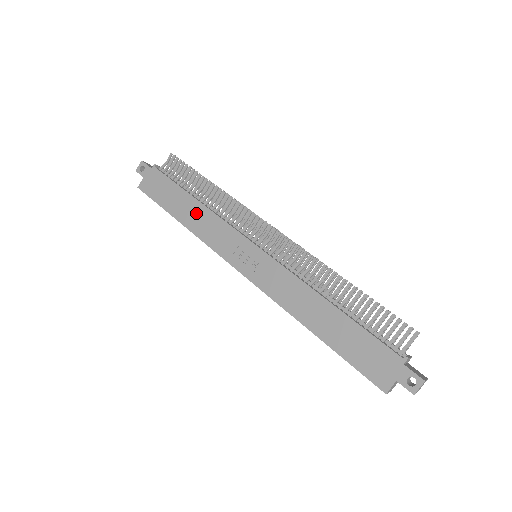
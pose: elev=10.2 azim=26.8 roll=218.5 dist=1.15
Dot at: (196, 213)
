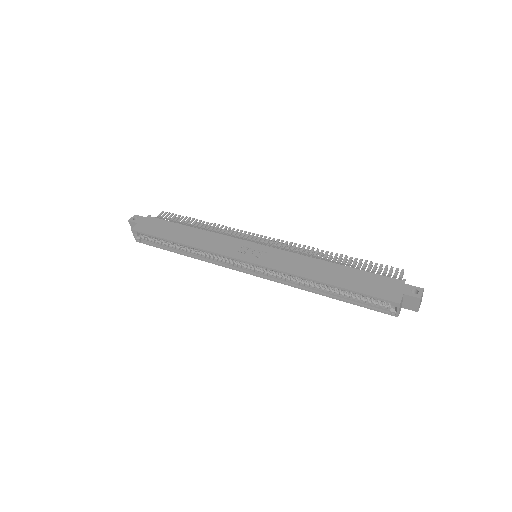
Dot at: (196, 235)
